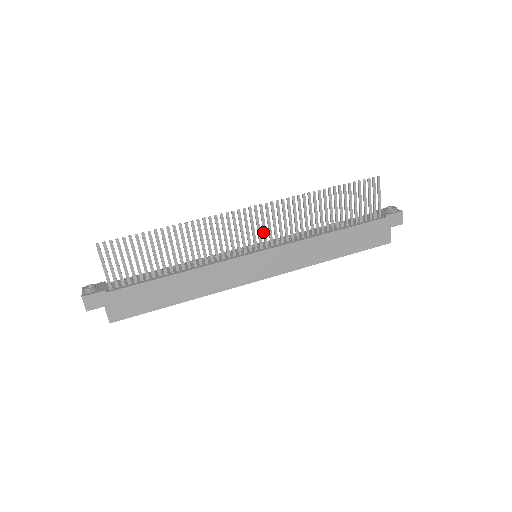
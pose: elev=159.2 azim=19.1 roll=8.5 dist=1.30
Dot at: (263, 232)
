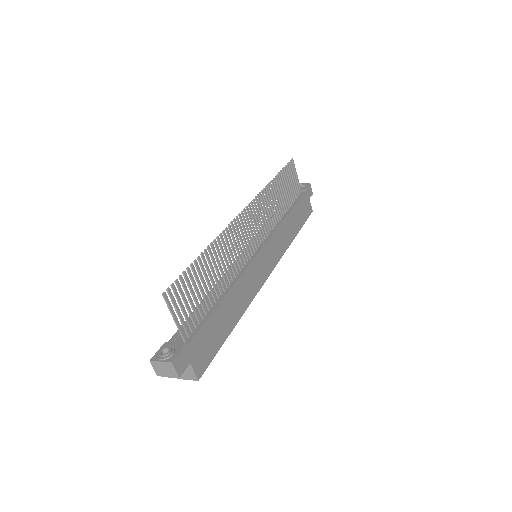
Dot at: (256, 230)
